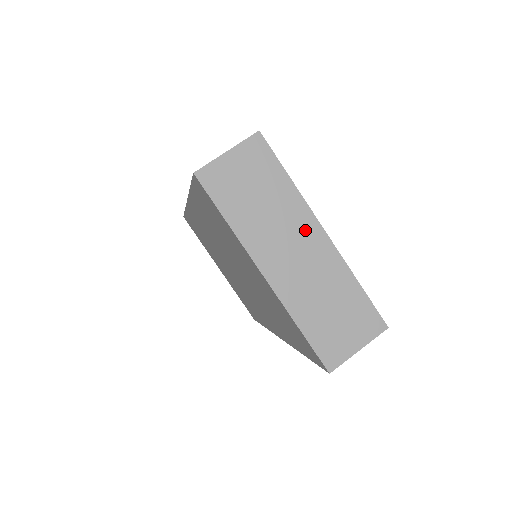
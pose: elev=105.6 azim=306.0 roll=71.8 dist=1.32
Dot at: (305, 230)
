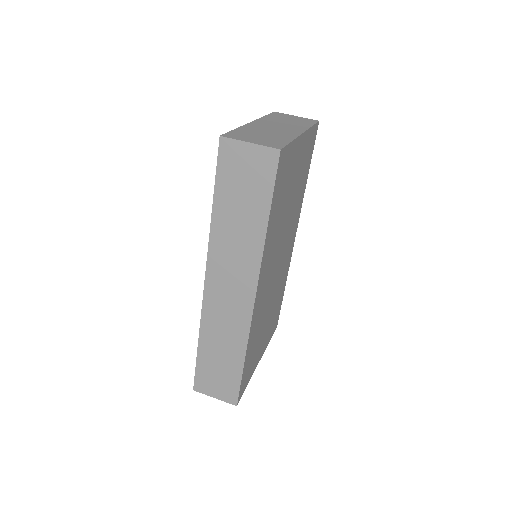
Dot at: (294, 129)
